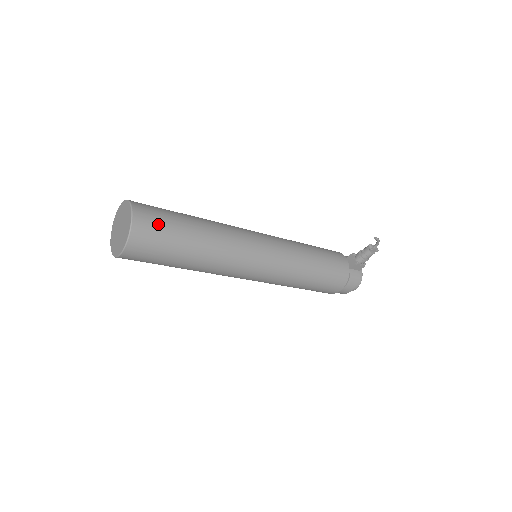
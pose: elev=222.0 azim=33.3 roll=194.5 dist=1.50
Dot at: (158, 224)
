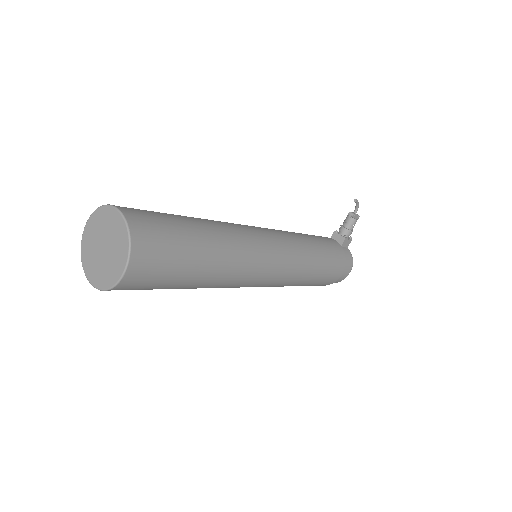
Dot at: (156, 221)
